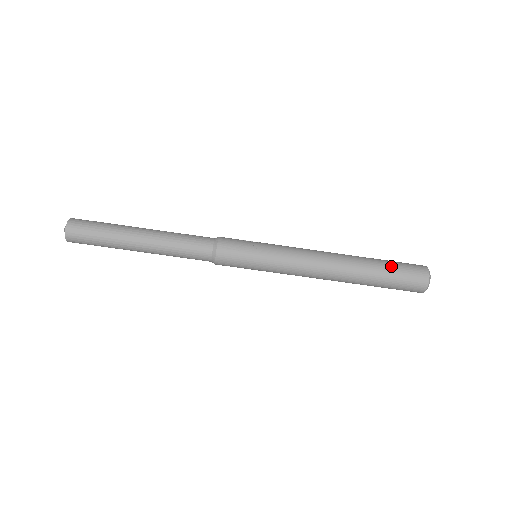
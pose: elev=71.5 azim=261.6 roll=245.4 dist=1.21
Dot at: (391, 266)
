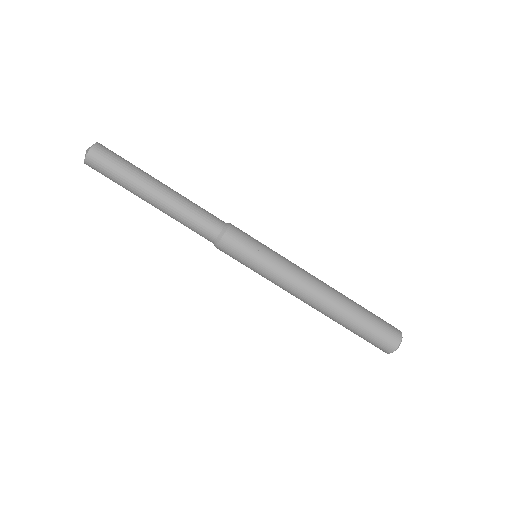
Dot at: (371, 320)
